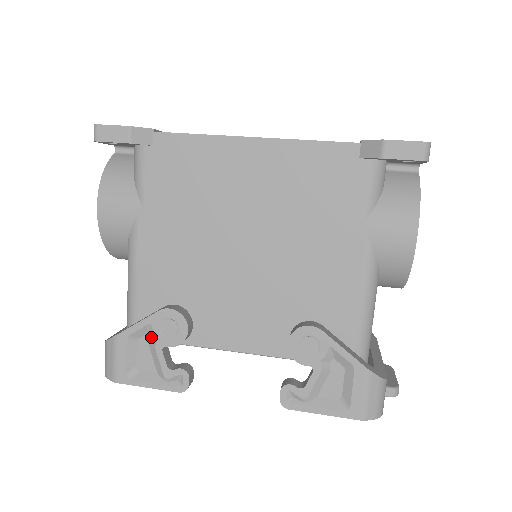
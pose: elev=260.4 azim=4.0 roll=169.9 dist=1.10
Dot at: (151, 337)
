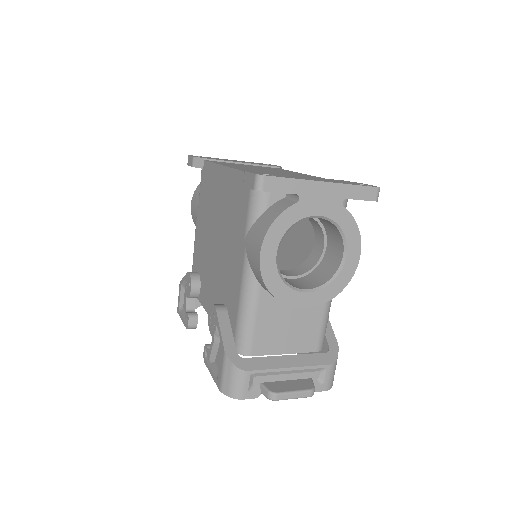
Dot at: occluded
